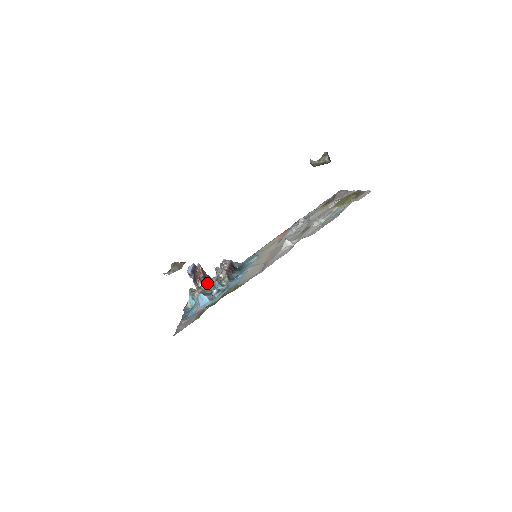
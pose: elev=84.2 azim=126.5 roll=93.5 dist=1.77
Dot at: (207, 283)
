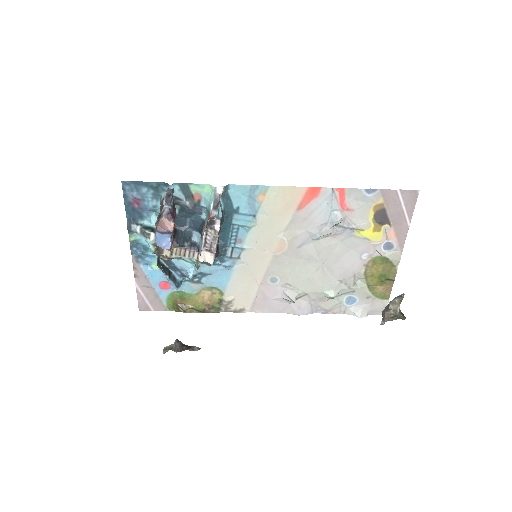
Dot at: (181, 256)
